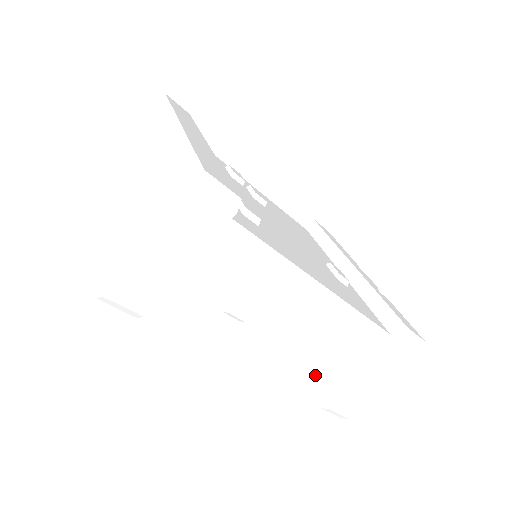
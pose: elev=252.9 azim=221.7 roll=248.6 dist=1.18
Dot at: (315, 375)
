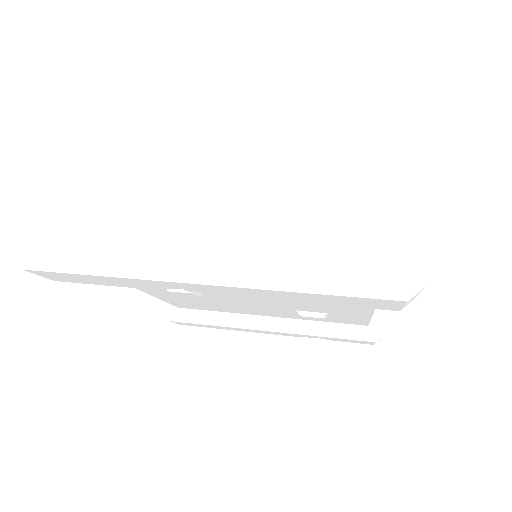
Dot at: occluded
